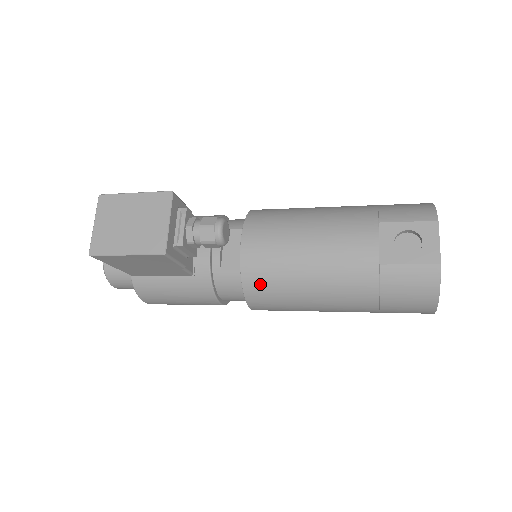
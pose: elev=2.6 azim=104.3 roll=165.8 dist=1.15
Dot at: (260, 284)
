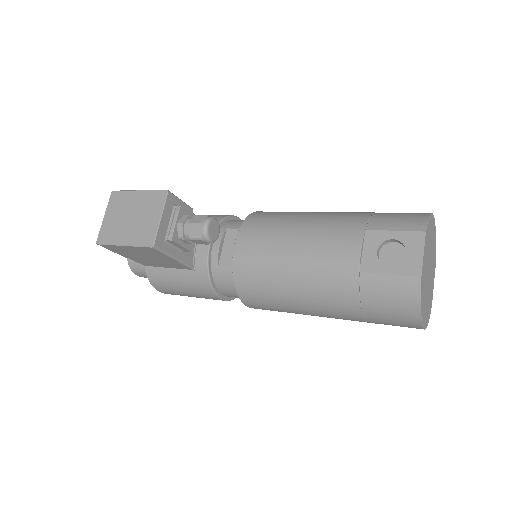
Dot at: (249, 283)
